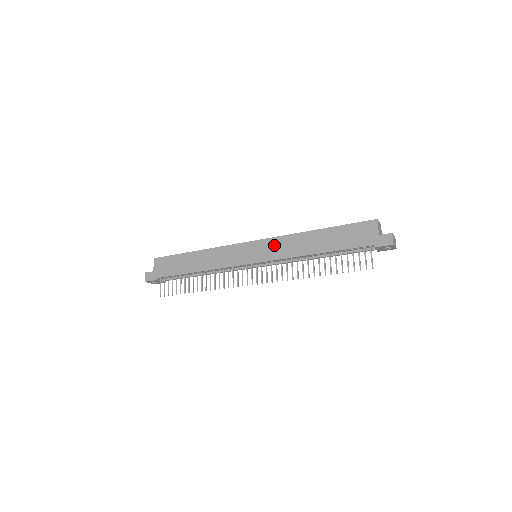
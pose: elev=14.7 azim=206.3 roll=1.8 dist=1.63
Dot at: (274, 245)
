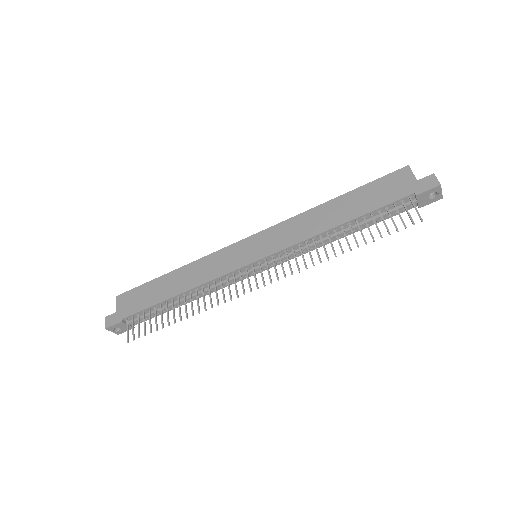
Dot at: (279, 233)
